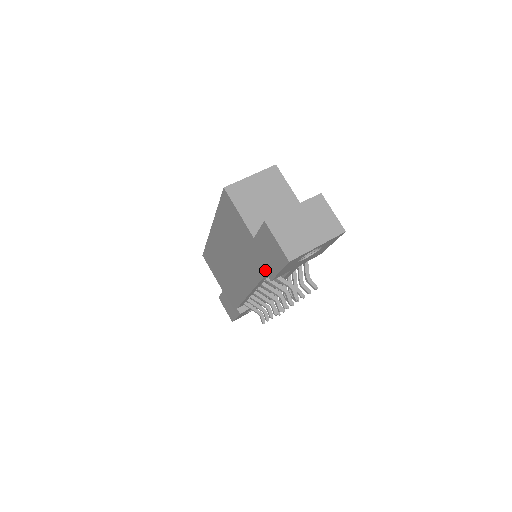
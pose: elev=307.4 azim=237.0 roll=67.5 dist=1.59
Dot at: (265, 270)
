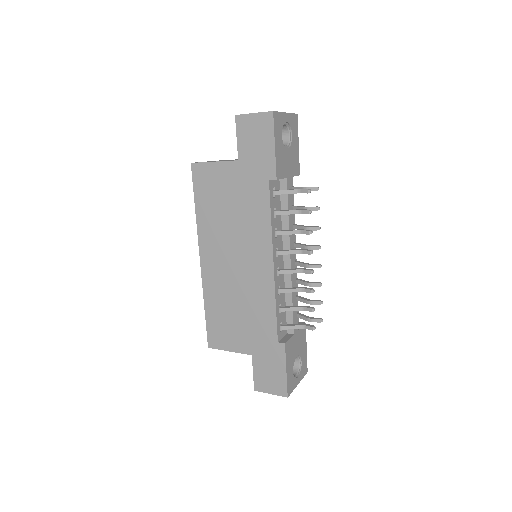
Dot at: (265, 178)
